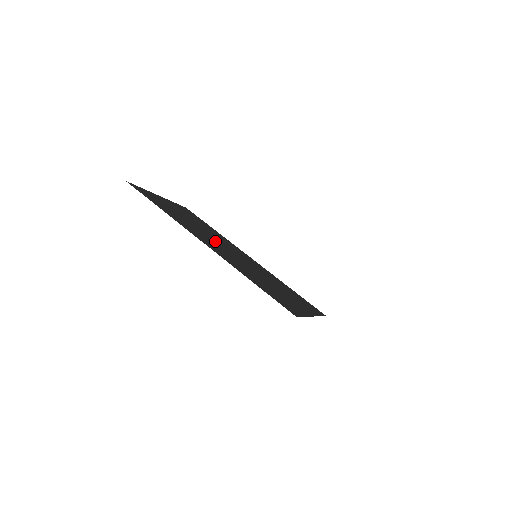
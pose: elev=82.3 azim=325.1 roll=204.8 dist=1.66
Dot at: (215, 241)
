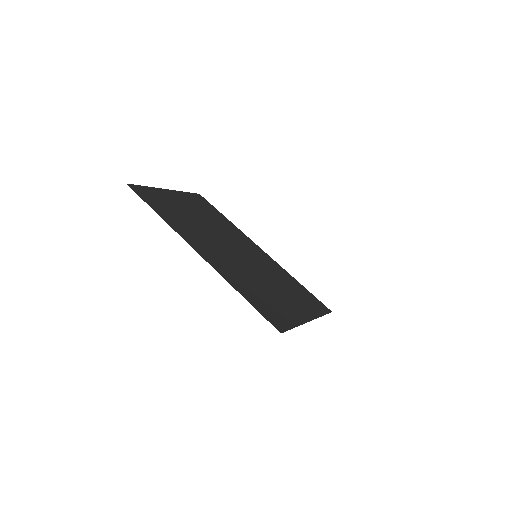
Dot at: (216, 240)
